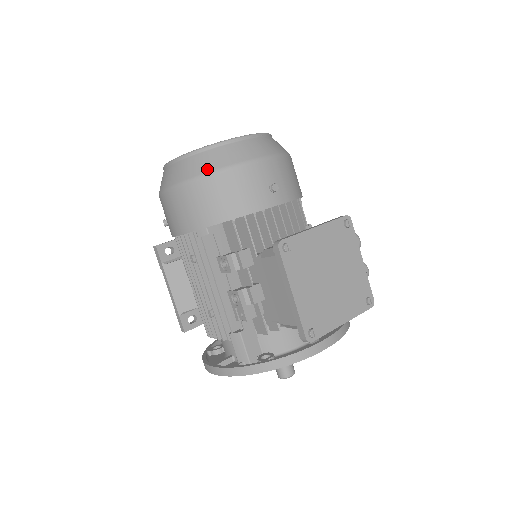
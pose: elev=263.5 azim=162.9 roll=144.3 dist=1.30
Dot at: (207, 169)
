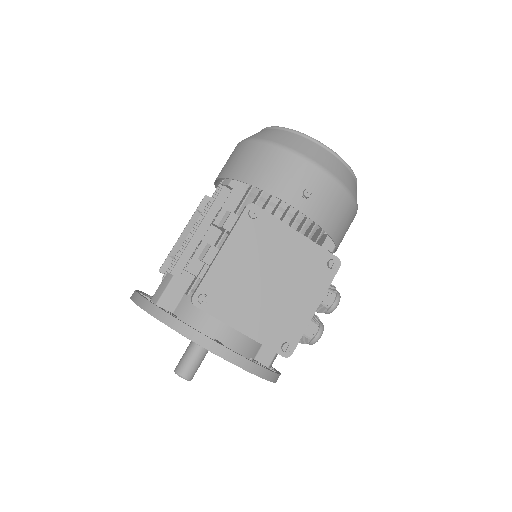
Dot at: (273, 139)
